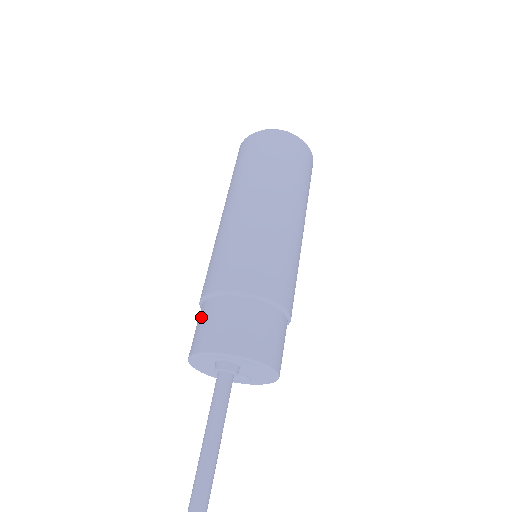
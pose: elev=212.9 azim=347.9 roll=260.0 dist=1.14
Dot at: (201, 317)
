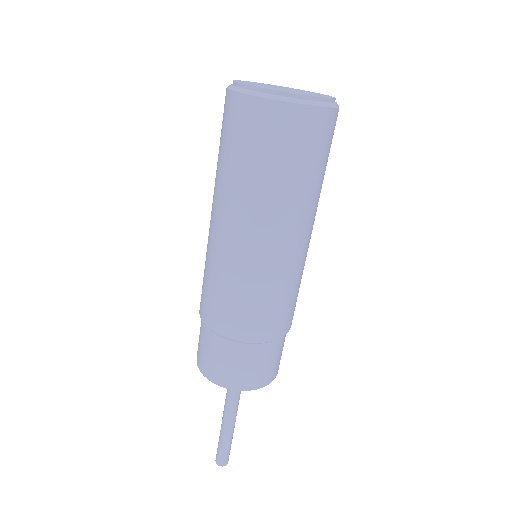
Dot at: (209, 346)
